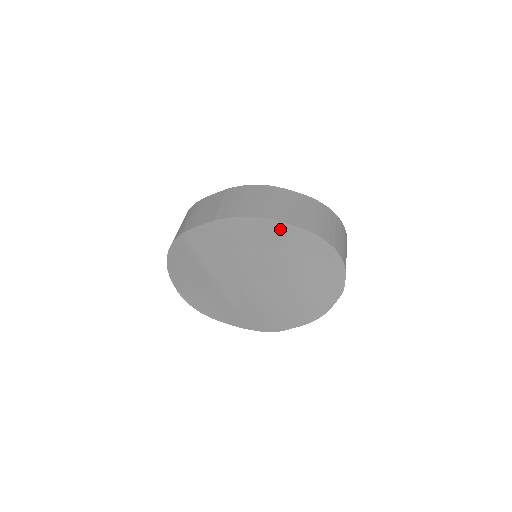
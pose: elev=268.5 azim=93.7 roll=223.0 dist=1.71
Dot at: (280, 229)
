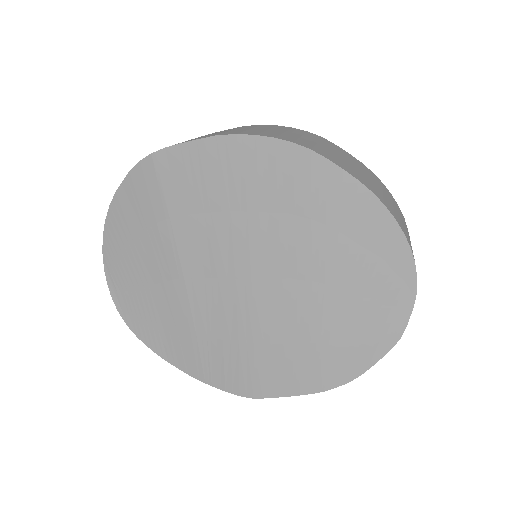
Dot at: (329, 179)
